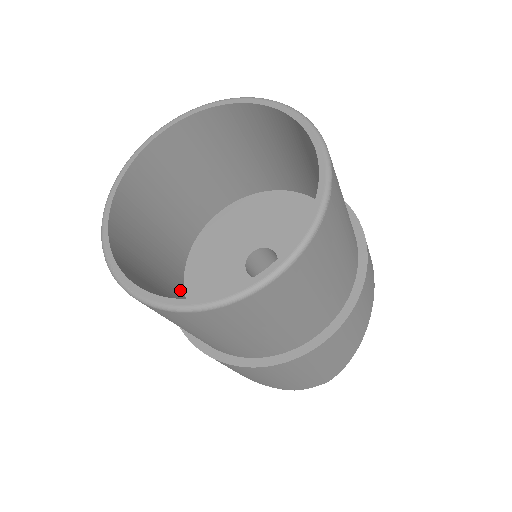
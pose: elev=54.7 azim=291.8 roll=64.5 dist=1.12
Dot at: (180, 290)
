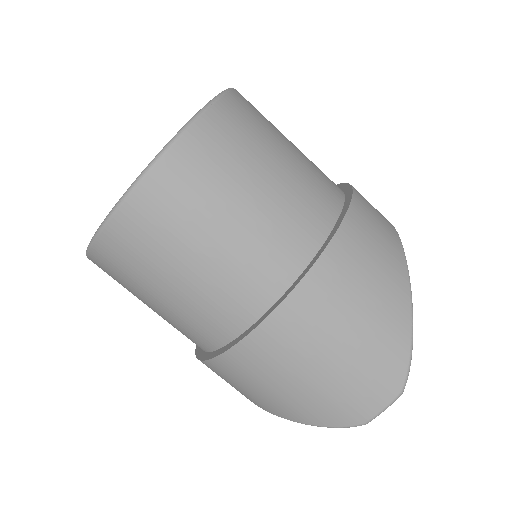
Dot at: occluded
